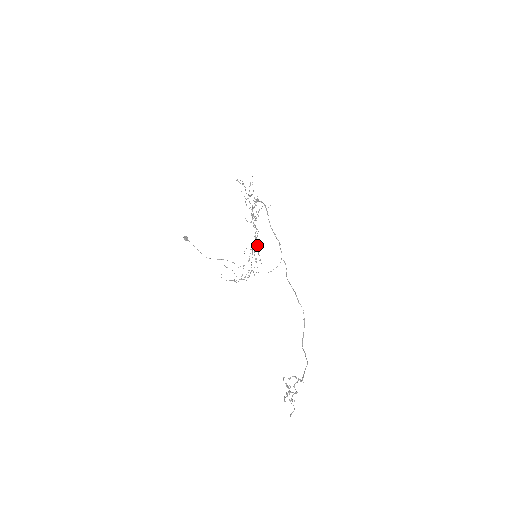
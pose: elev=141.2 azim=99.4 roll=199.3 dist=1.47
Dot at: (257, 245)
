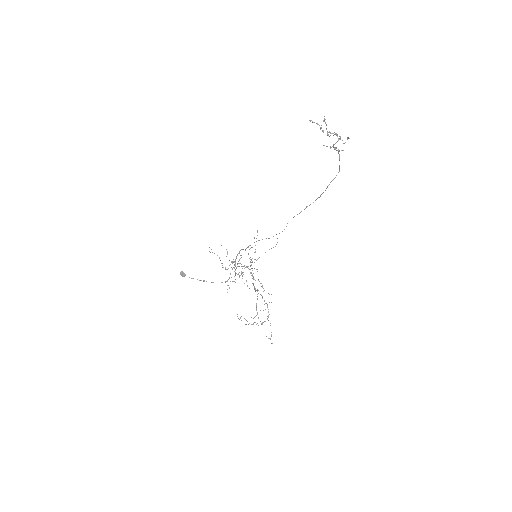
Dot at: occluded
